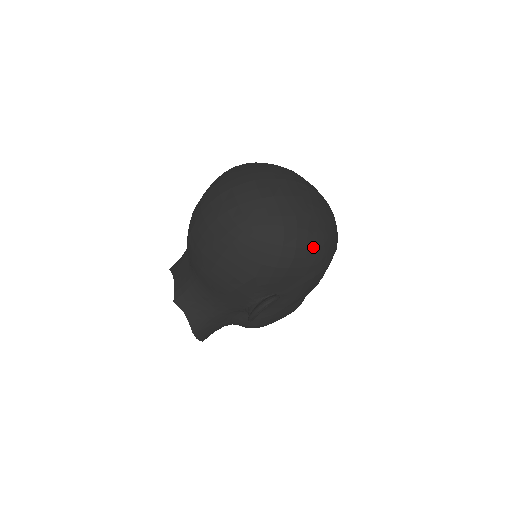
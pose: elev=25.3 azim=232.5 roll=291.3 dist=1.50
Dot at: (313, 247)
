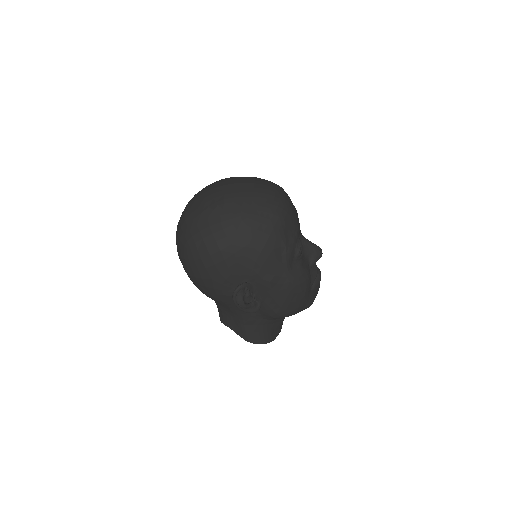
Dot at: (233, 232)
